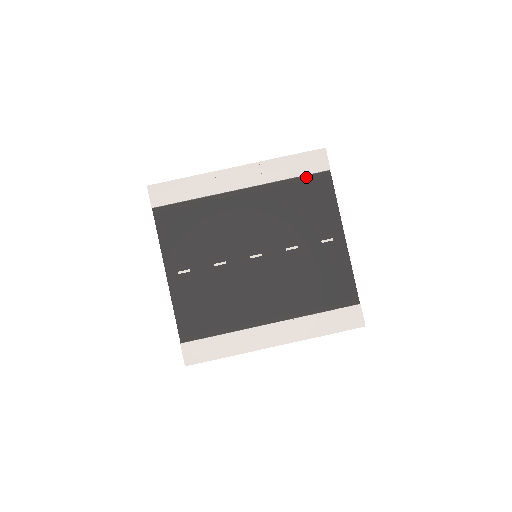
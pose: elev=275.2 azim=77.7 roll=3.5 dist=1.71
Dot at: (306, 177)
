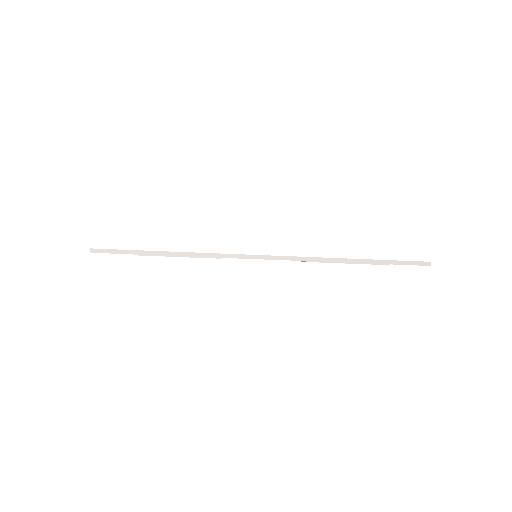
Dot at: occluded
